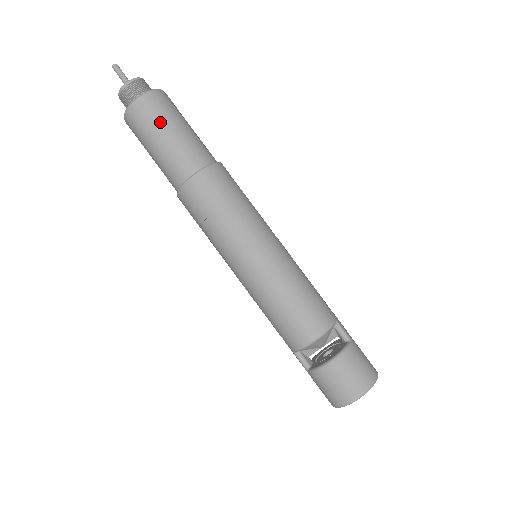
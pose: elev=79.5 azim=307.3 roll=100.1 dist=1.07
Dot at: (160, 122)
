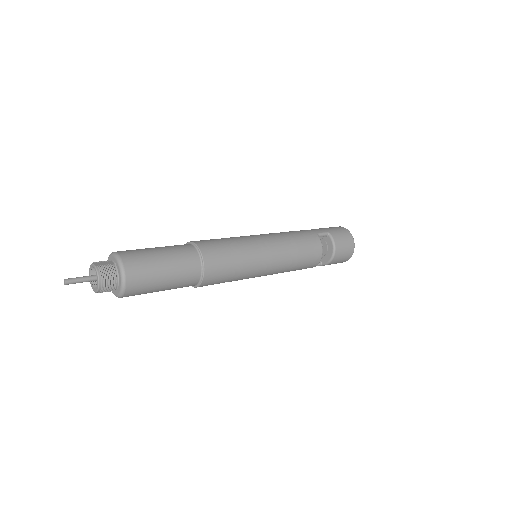
Dot at: (153, 276)
